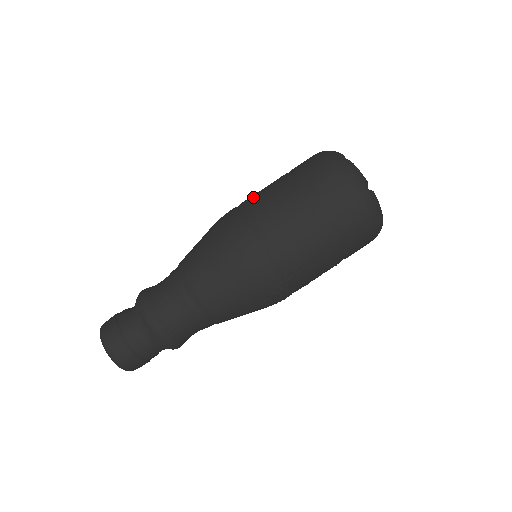
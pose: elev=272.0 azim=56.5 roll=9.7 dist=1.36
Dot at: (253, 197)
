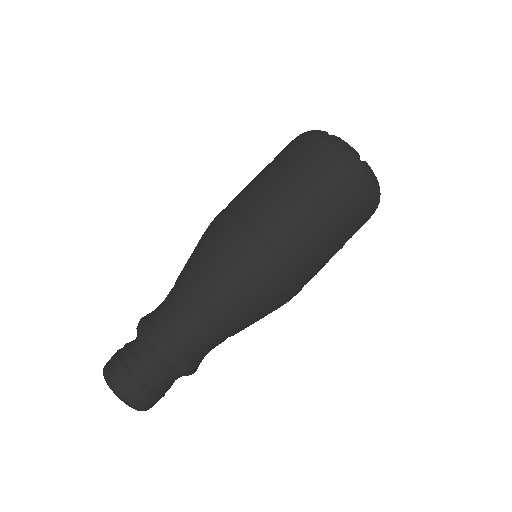
Dot at: (242, 193)
